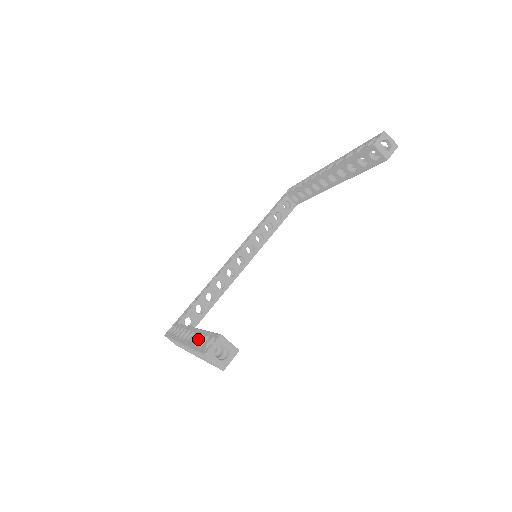
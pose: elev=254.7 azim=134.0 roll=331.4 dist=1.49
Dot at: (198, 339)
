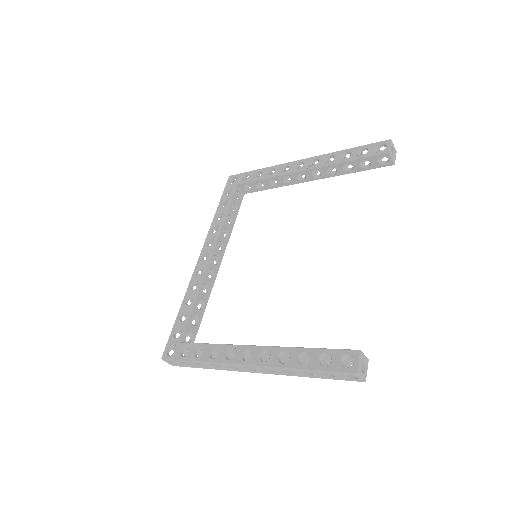
Dot at: (298, 358)
